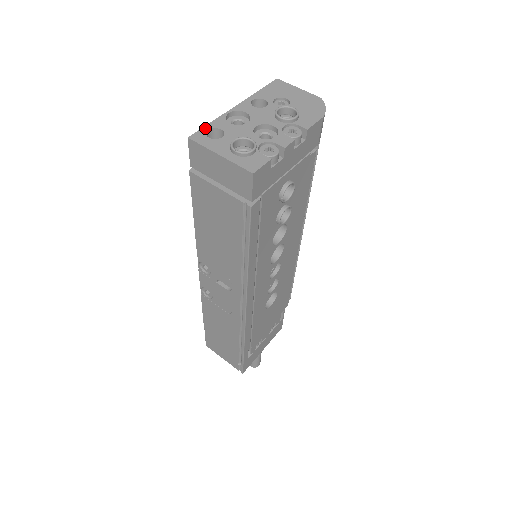
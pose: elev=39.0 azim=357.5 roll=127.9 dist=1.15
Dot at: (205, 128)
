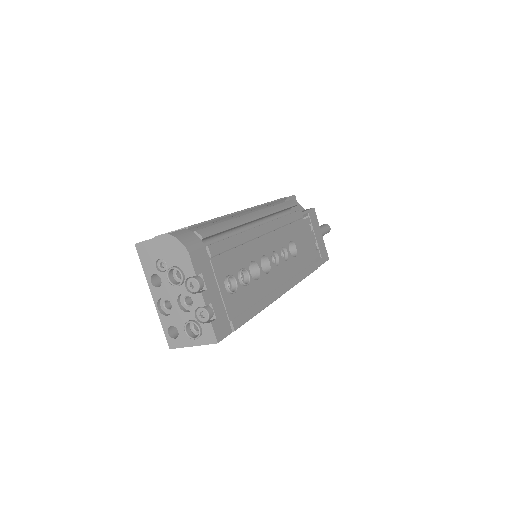
Dot at: (166, 334)
